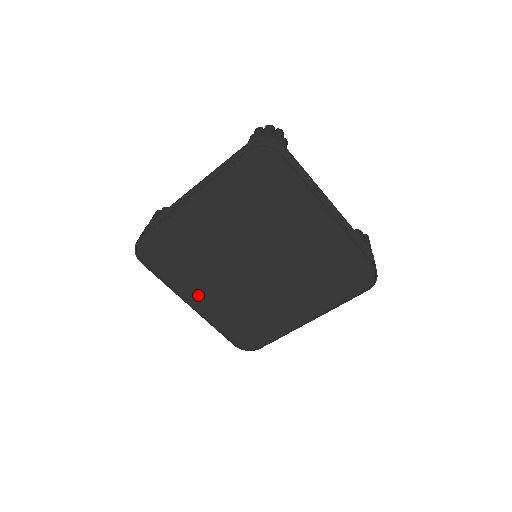
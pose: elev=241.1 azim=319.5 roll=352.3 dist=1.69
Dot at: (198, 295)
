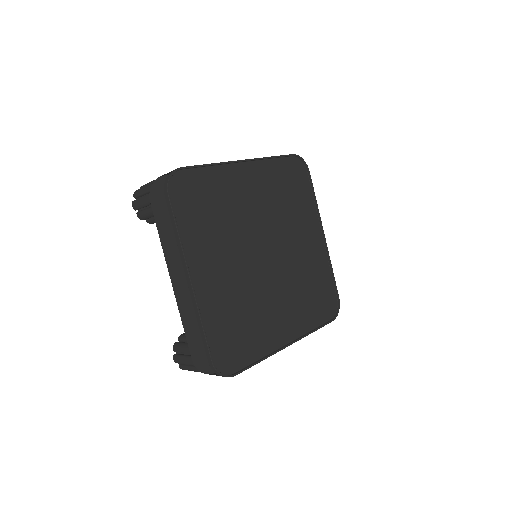
Dot at: (203, 268)
